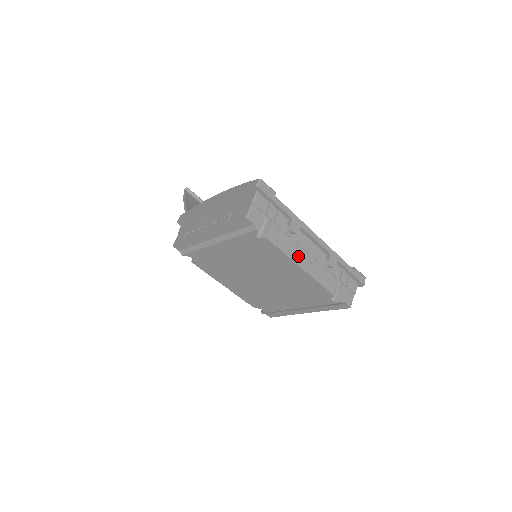
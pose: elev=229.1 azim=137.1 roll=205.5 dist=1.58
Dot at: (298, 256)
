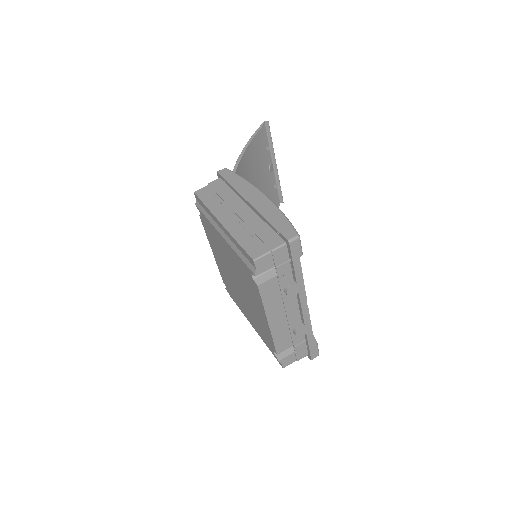
Dot at: (274, 312)
